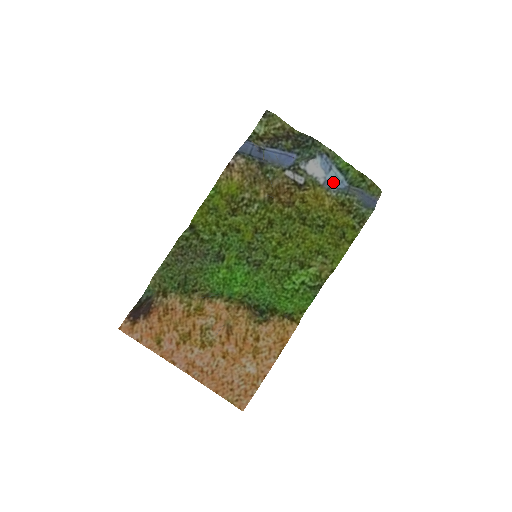
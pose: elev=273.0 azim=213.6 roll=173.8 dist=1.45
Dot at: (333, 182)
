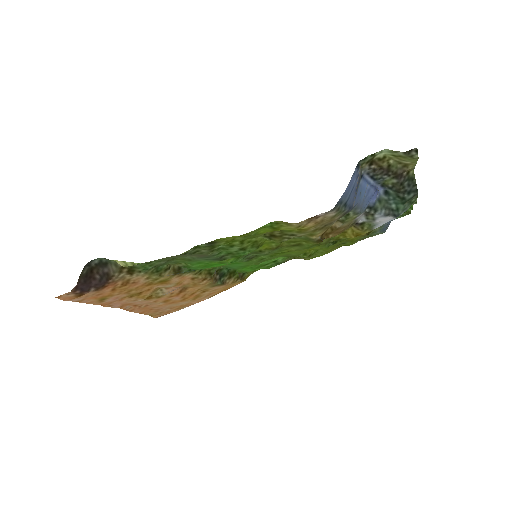
Dot at: occluded
